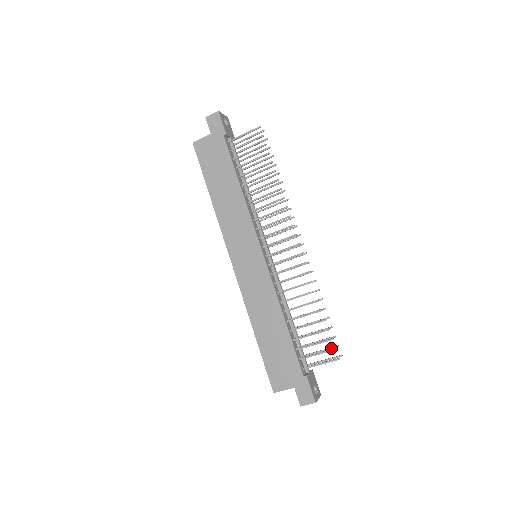
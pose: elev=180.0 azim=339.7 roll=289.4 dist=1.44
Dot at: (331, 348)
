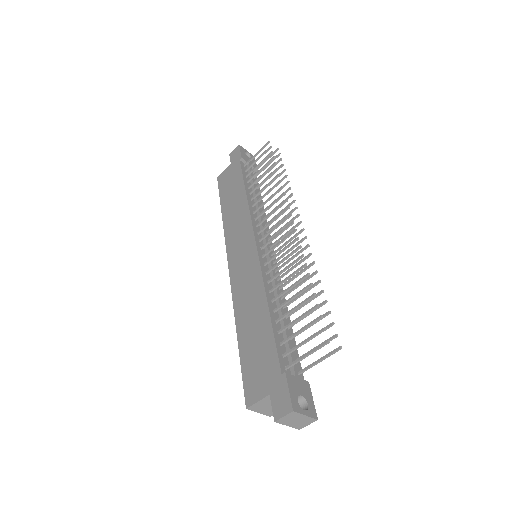
Dot at: occluded
